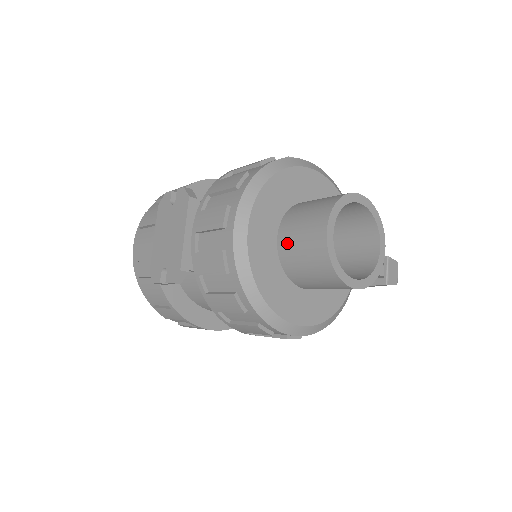
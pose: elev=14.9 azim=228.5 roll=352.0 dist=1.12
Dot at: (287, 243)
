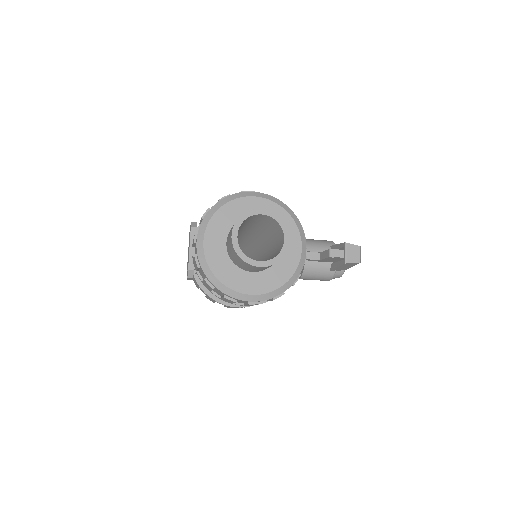
Dot at: (227, 245)
